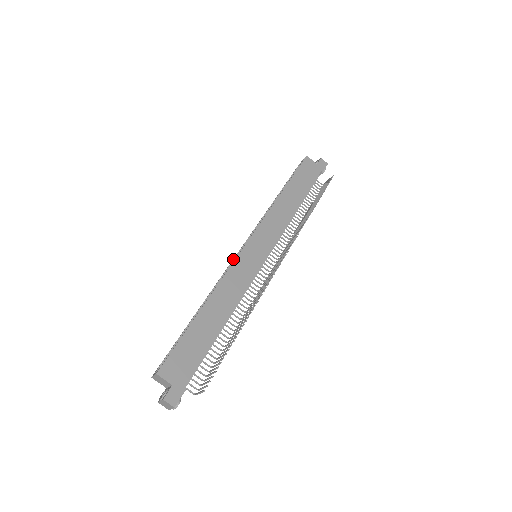
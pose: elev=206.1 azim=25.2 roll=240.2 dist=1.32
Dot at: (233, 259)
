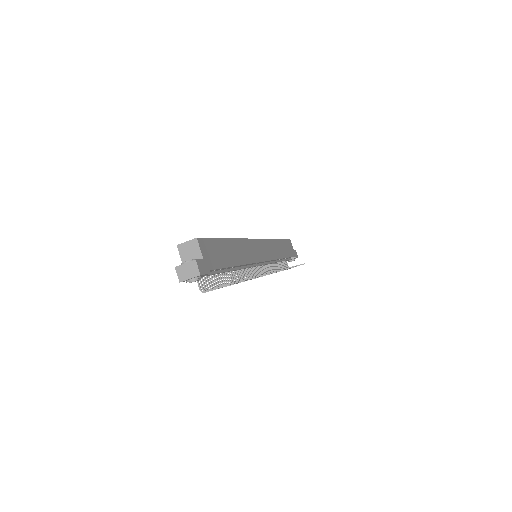
Dot at: occluded
